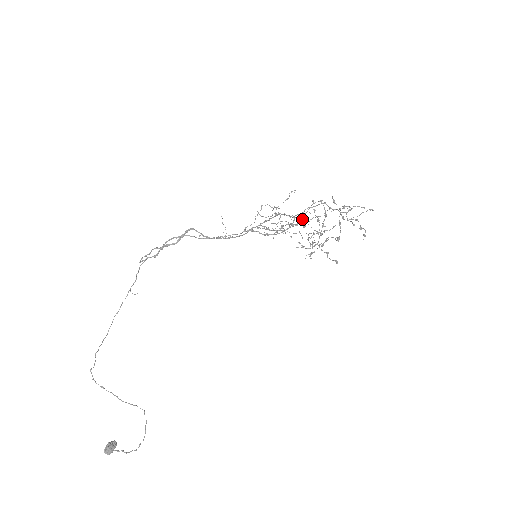
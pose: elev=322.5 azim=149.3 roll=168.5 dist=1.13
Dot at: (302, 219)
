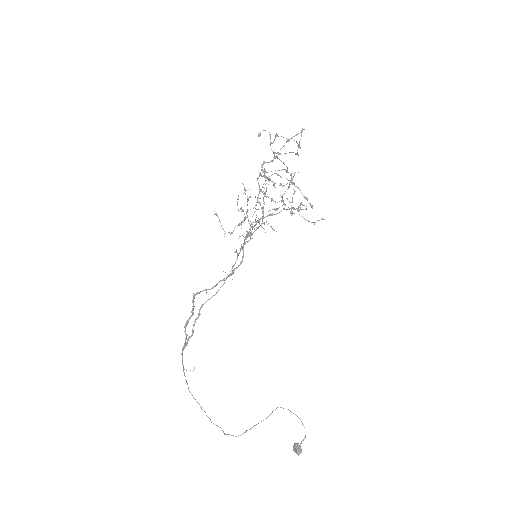
Dot at: occluded
